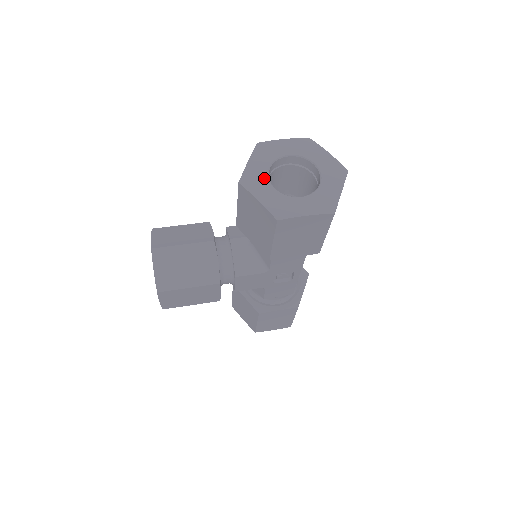
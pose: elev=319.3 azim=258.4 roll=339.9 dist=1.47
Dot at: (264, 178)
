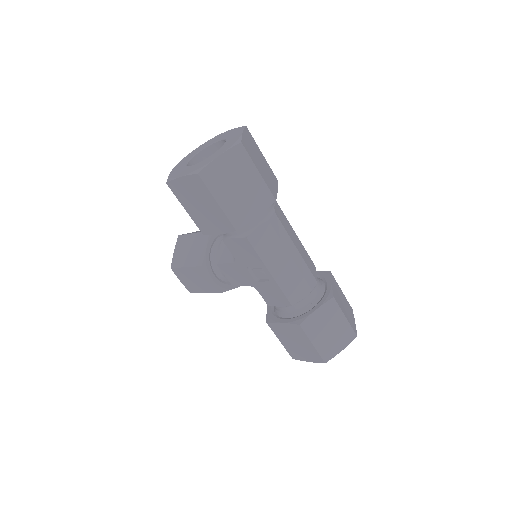
Dot at: (189, 158)
